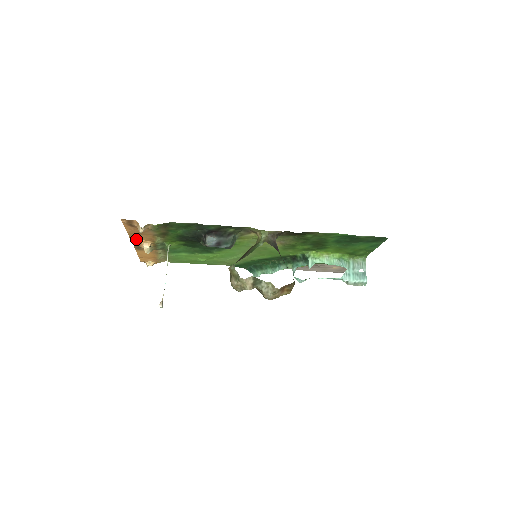
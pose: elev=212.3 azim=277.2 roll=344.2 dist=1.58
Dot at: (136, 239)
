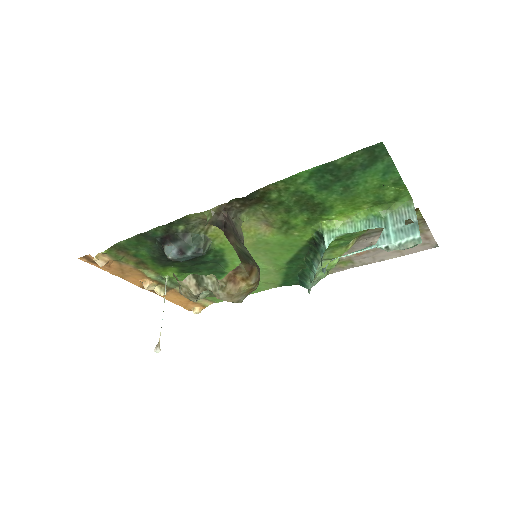
Dot at: (135, 281)
